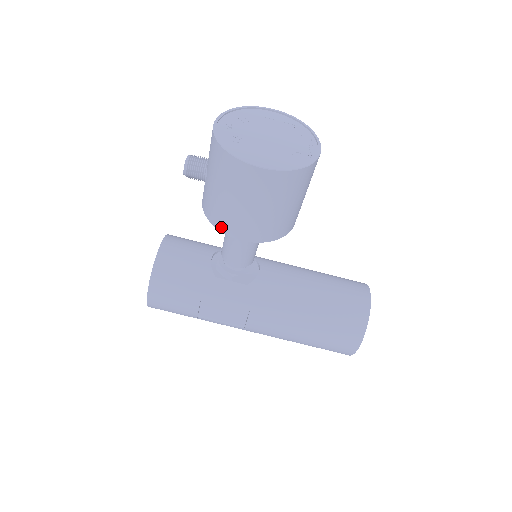
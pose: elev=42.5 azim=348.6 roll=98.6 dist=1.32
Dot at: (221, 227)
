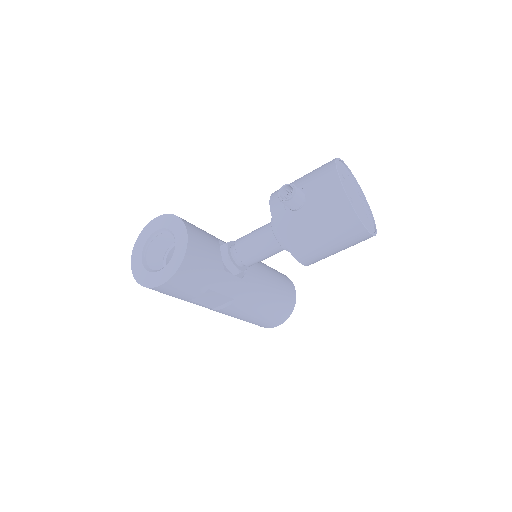
Dot at: (295, 252)
